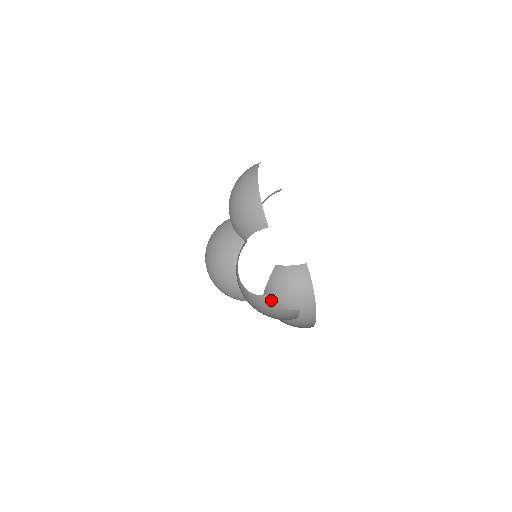
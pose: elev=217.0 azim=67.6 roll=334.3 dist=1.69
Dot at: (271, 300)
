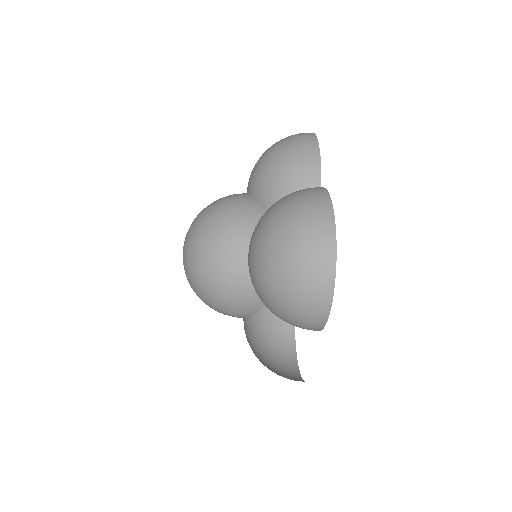
Dot at: occluded
